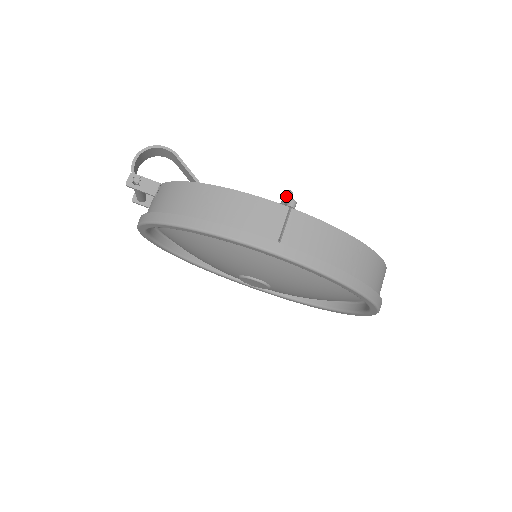
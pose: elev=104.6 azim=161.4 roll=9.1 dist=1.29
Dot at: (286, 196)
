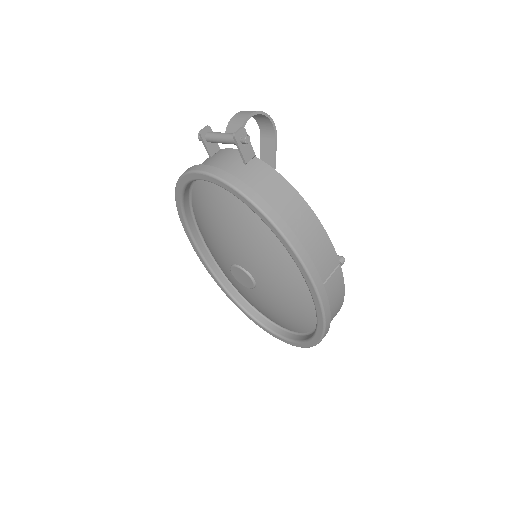
Dot at: occluded
